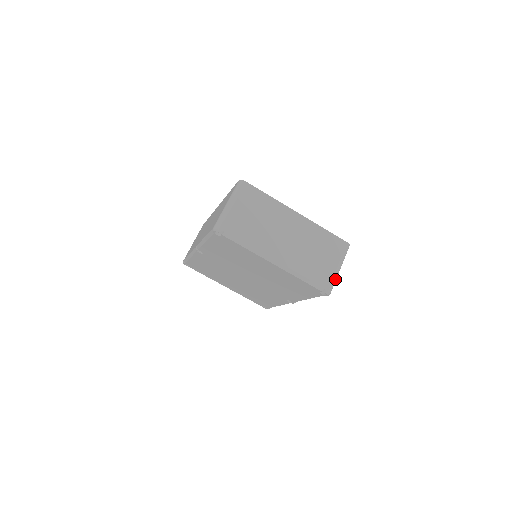
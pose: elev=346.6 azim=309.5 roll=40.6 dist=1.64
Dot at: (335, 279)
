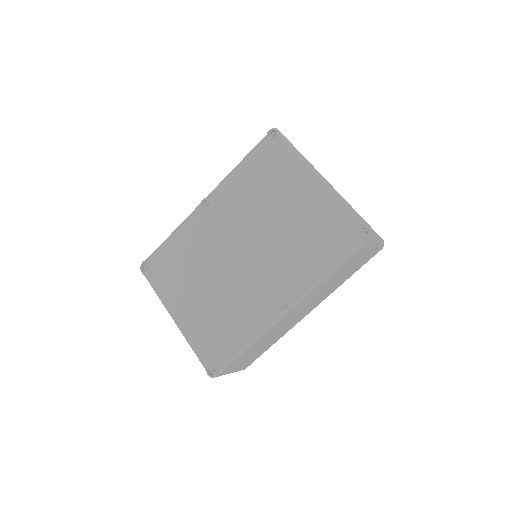
Dot at: (376, 236)
